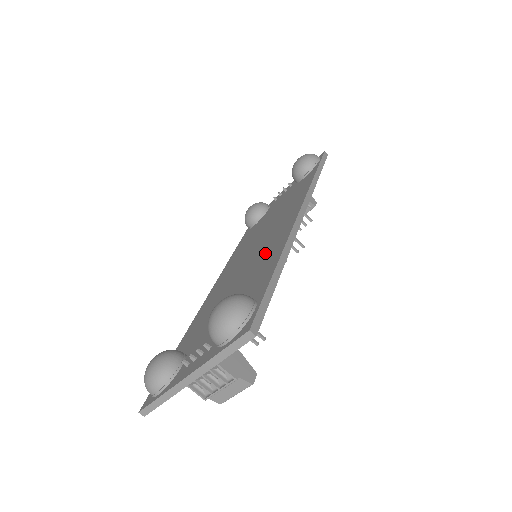
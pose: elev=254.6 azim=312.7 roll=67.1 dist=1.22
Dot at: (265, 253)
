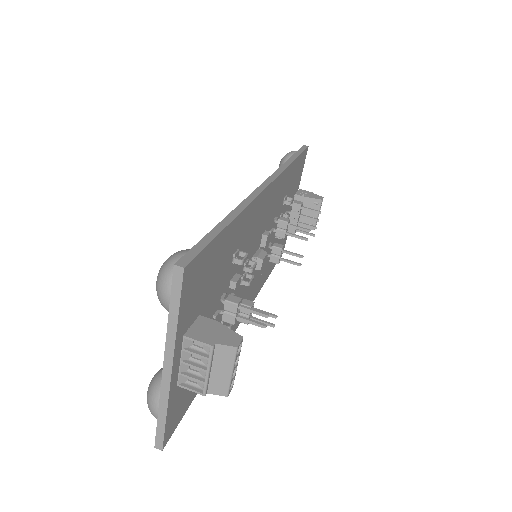
Dot at: occluded
